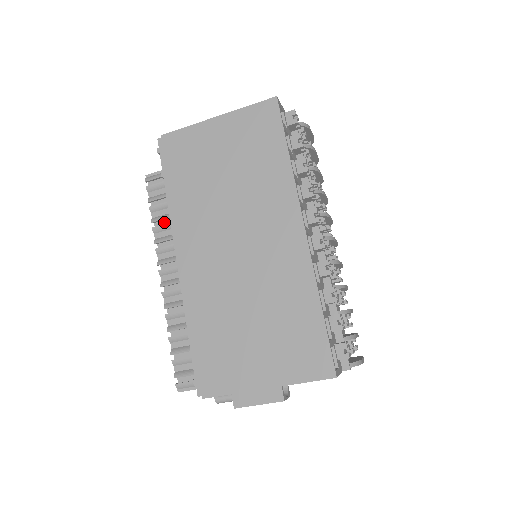
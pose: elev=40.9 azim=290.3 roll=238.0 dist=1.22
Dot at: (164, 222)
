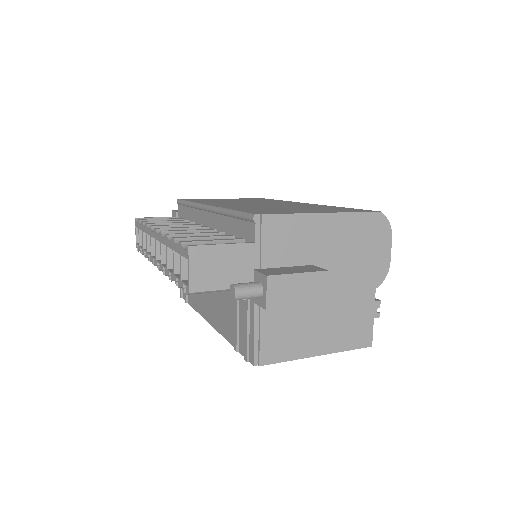
Dot at: occluded
